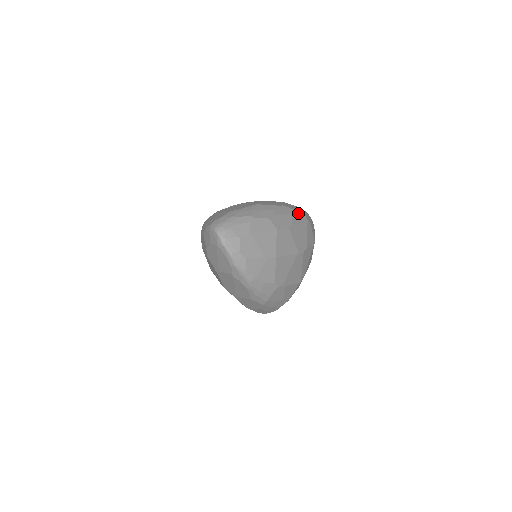
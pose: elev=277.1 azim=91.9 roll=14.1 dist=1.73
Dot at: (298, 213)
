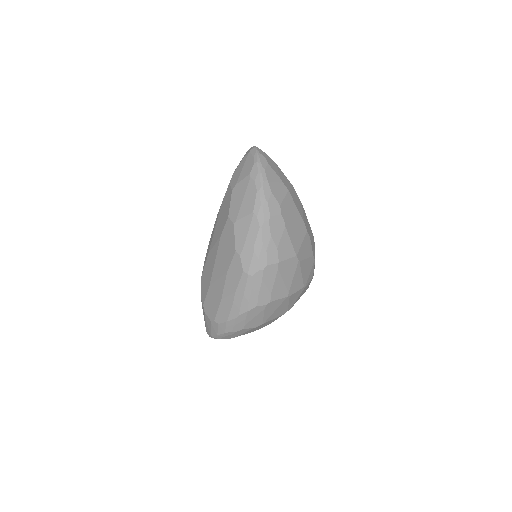
Dot at: occluded
